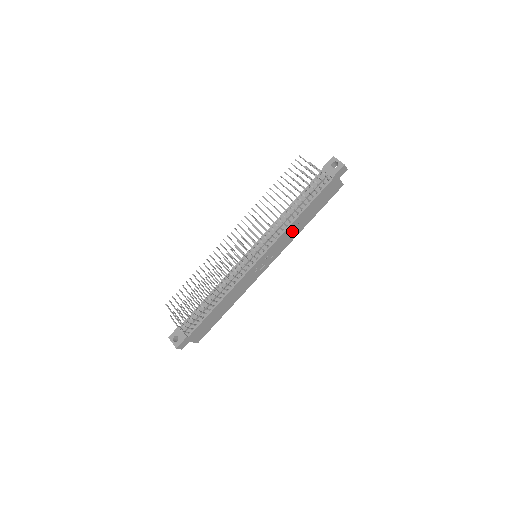
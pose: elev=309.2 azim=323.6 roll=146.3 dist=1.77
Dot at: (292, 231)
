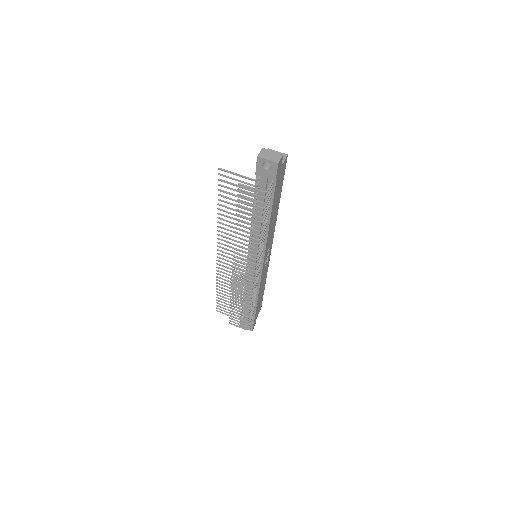
Dot at: (271, 226)
